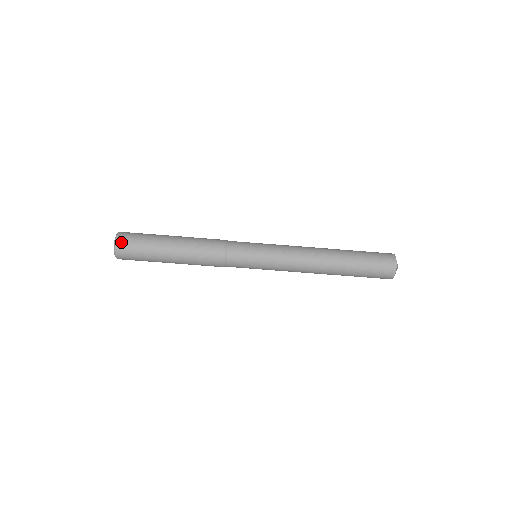
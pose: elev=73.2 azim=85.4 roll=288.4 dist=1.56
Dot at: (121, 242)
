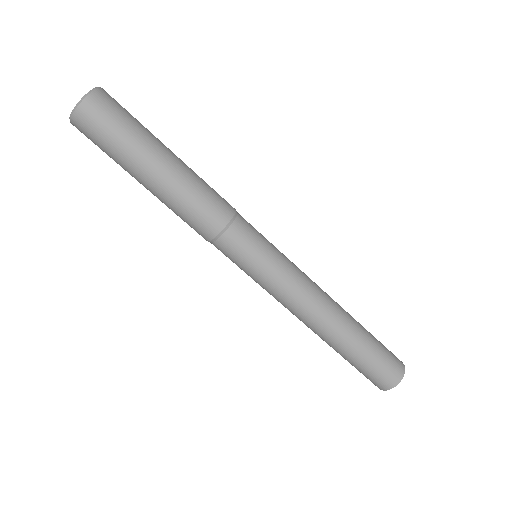
Dot at: (97, 102)
